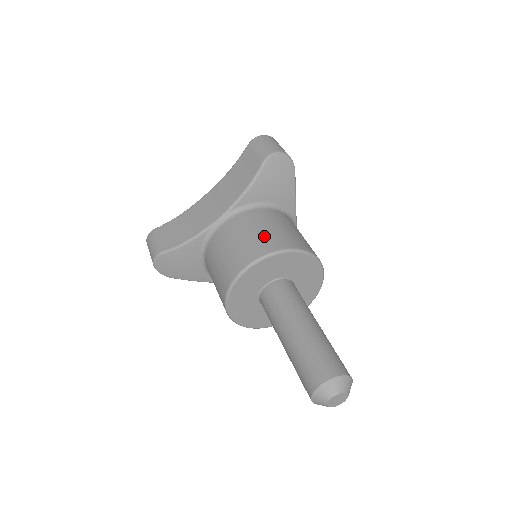
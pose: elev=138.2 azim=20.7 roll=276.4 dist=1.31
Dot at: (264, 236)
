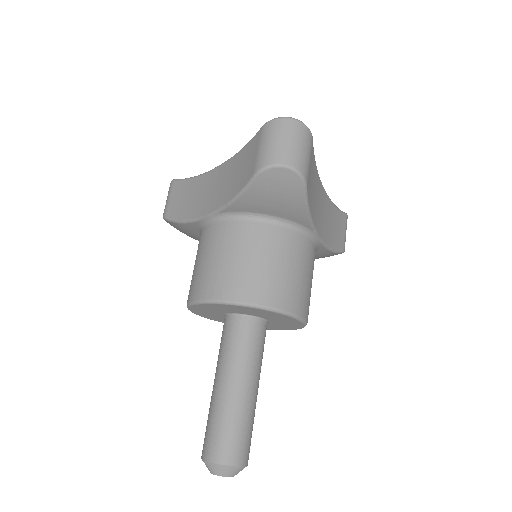
Dot at: (228, 271)
